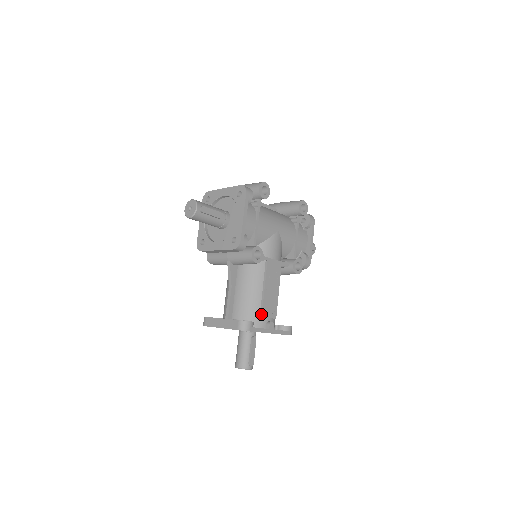
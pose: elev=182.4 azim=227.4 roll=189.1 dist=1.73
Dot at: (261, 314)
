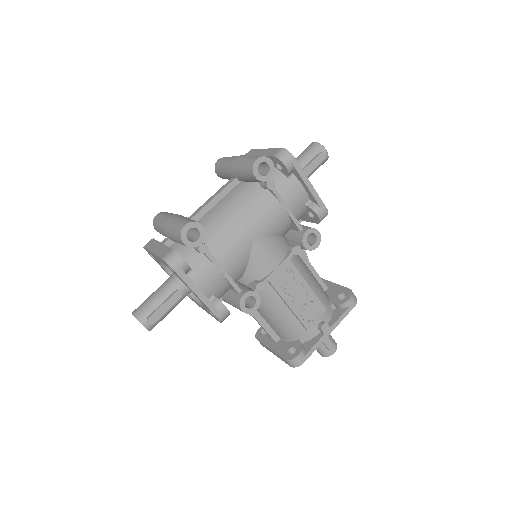
Dot at: (305, 328)
